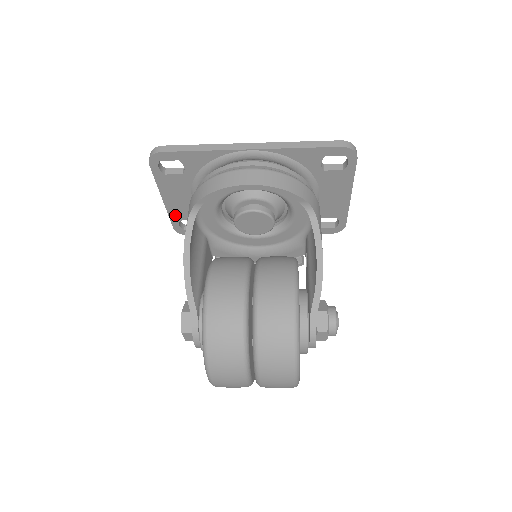
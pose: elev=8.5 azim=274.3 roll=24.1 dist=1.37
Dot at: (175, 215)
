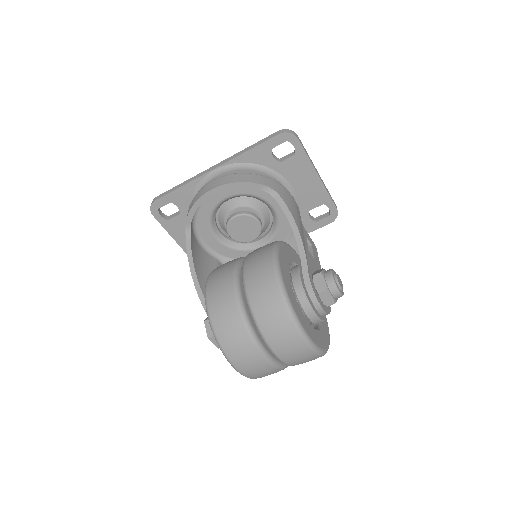
Dot at: occluded
